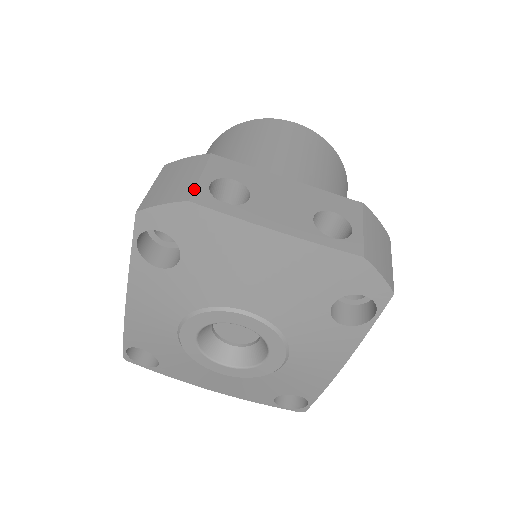
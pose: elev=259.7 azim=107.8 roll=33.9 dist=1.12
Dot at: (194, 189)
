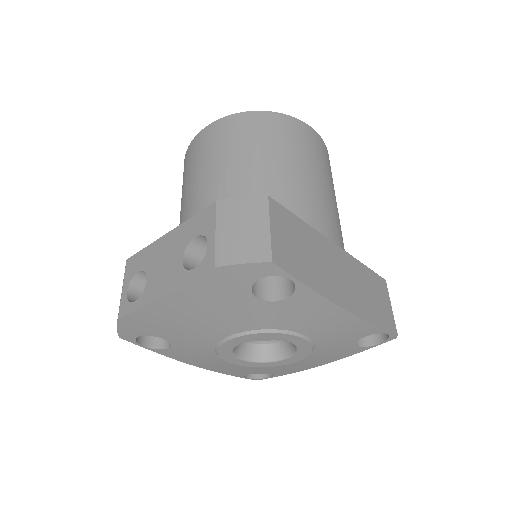
Dot at: (120, 305)
